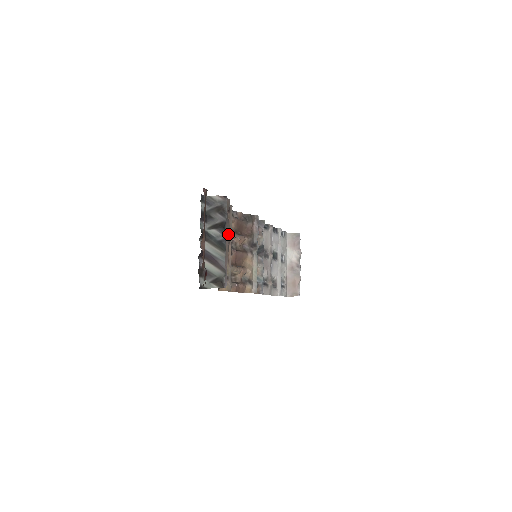
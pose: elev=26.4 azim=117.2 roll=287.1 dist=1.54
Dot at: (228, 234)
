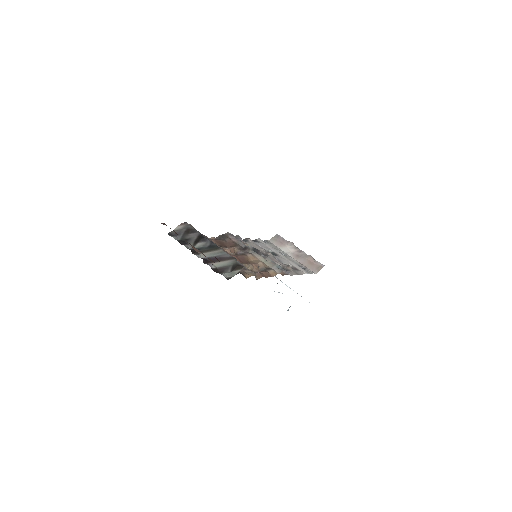
Dot at: (212, 241)
